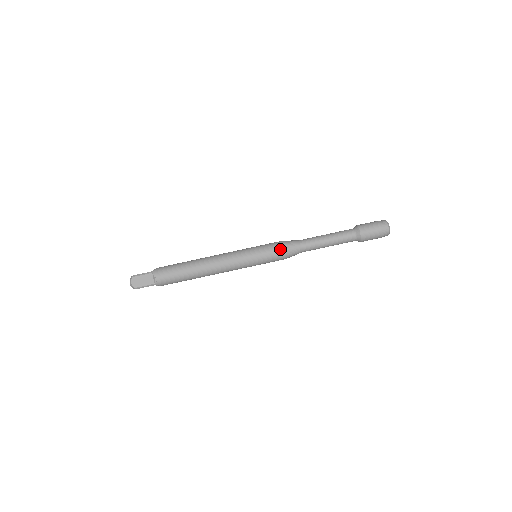
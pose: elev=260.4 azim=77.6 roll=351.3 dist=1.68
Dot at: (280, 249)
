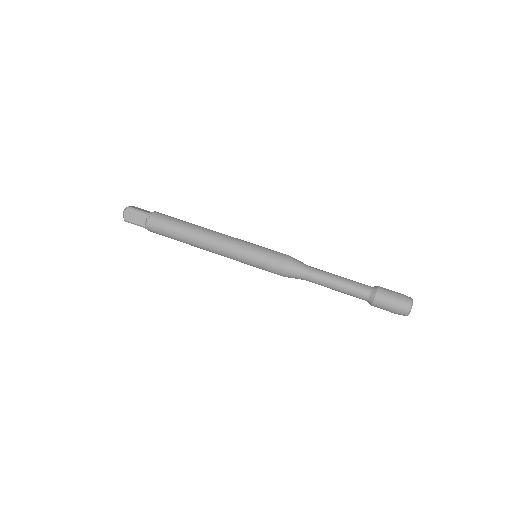
Dot at: (282, 264)
